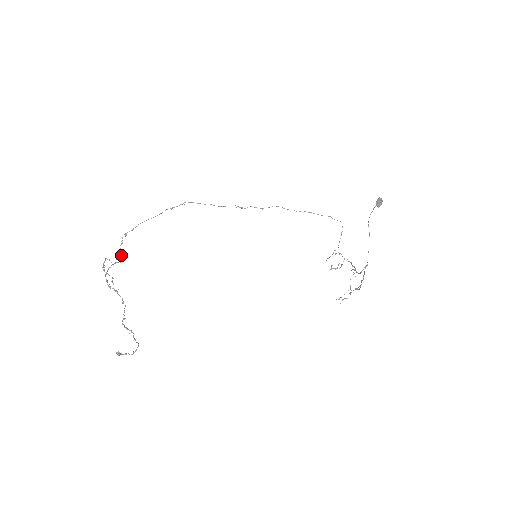
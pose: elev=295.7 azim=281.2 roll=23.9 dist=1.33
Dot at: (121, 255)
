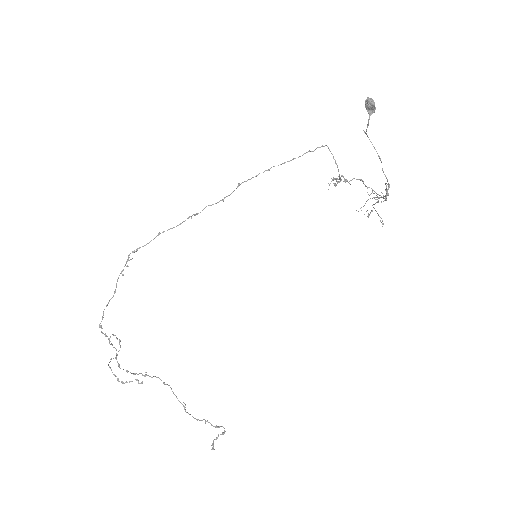
Dot at: occluded
